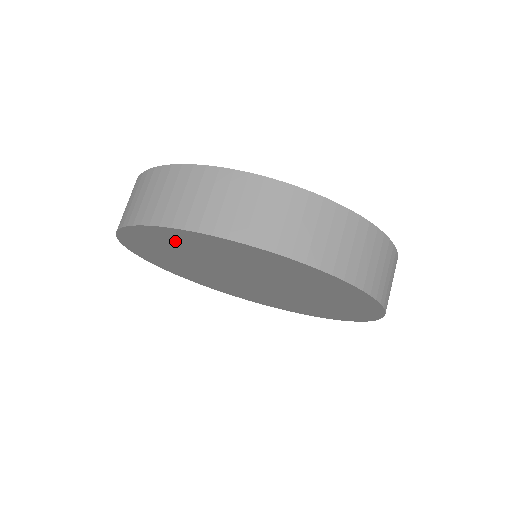
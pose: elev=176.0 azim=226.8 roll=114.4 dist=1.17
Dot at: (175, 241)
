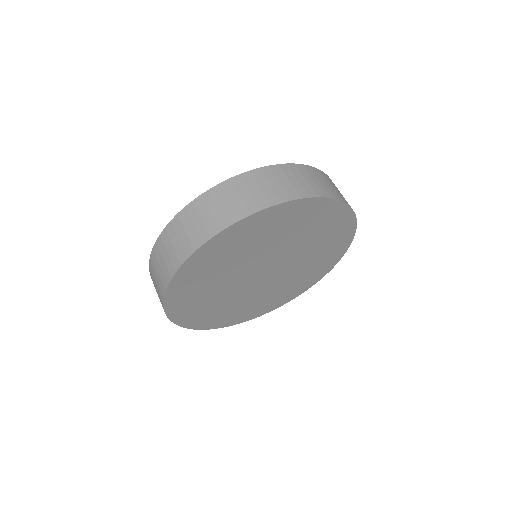
Dot at: (189, 300)
